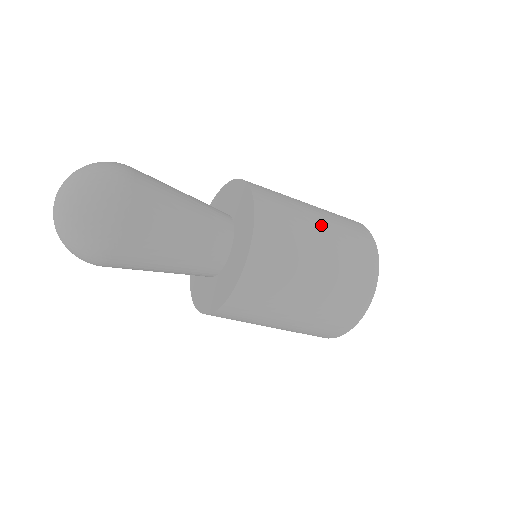
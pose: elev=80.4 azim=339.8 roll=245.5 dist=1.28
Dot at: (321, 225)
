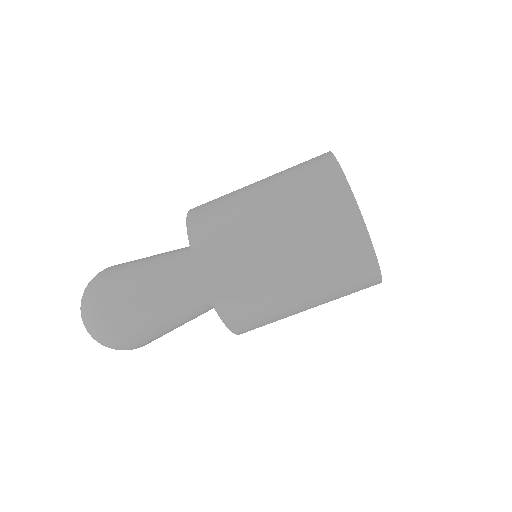
Dot at: (259, 183)
